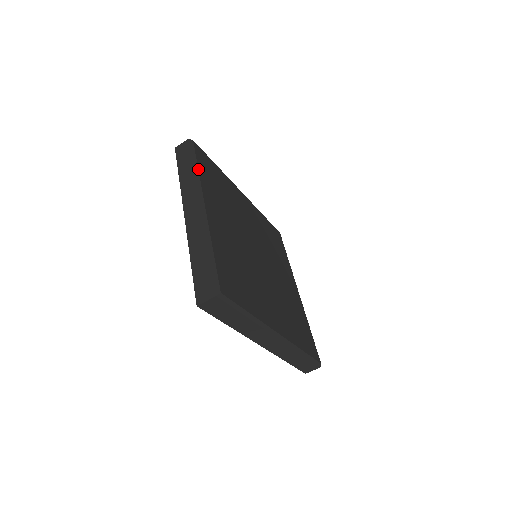
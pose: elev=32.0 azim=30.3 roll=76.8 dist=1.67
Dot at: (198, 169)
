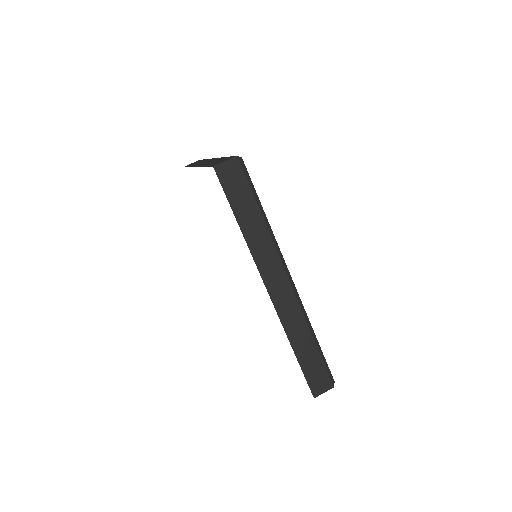
Dot at: occluded
